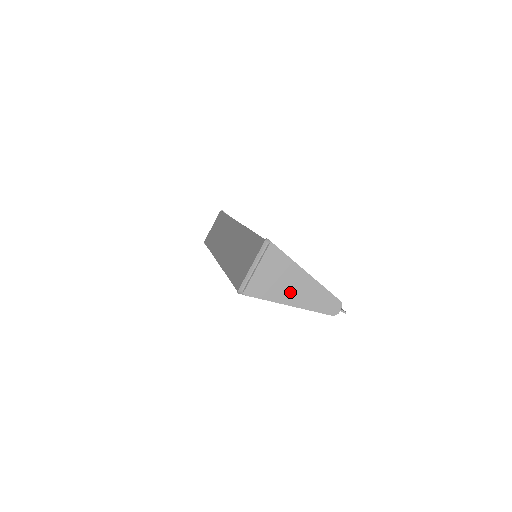
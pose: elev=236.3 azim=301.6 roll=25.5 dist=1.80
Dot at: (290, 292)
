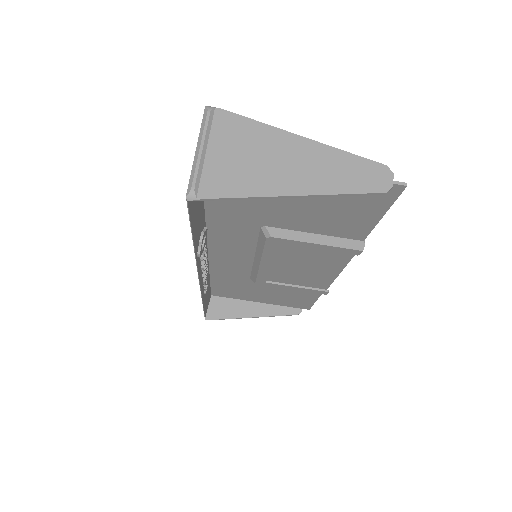
Dot at: (284, 173)
